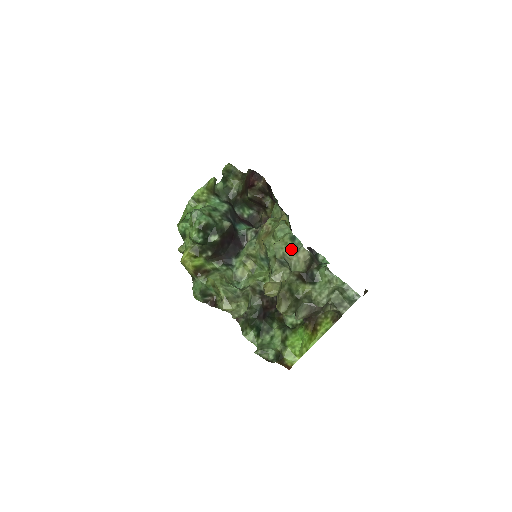
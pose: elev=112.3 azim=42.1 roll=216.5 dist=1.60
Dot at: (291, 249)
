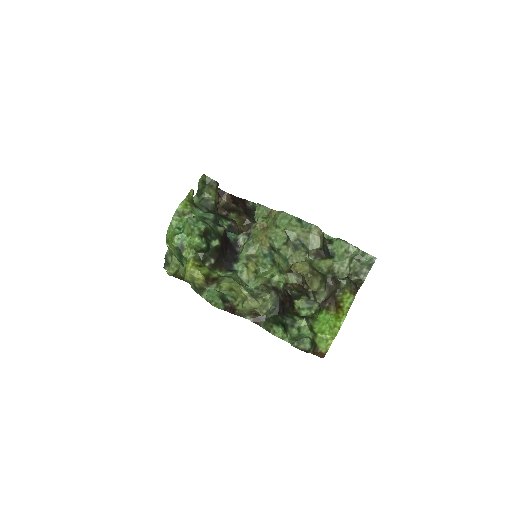
Dot at: (303, 229)
